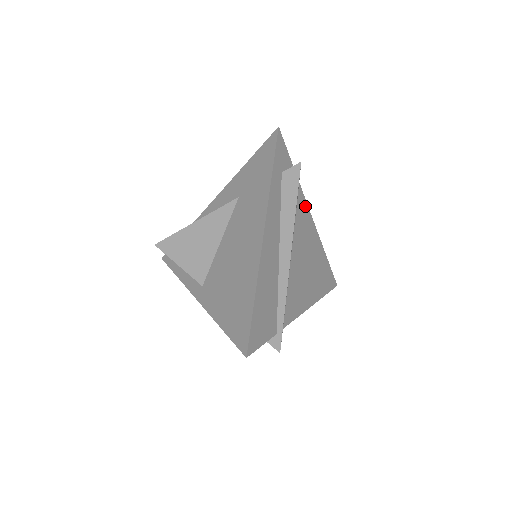
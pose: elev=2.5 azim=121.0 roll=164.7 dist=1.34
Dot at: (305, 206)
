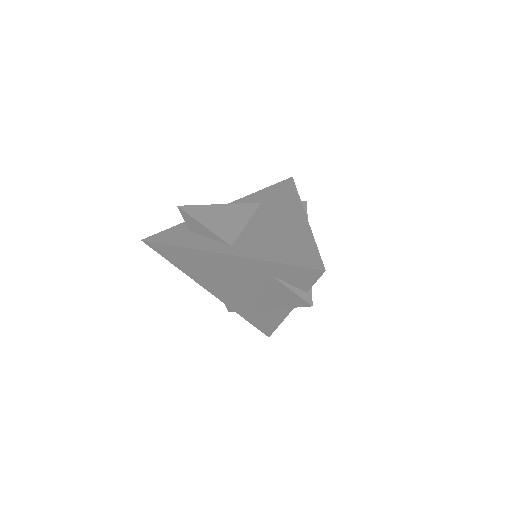
Dot at: occluded
